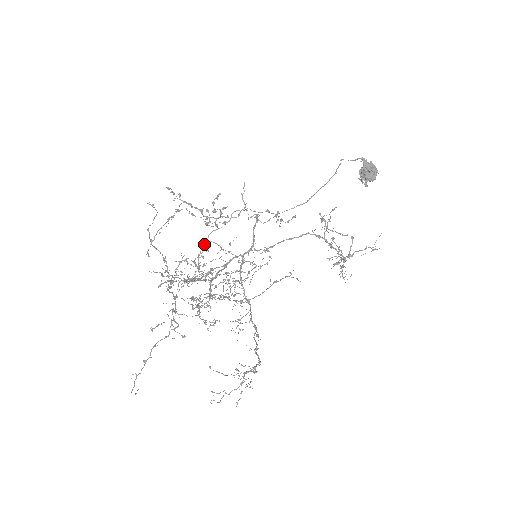
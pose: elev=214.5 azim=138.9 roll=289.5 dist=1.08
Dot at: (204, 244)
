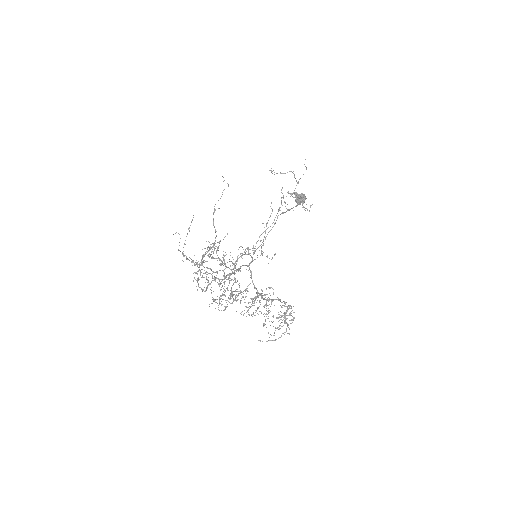
Dot at: (213, 214)
